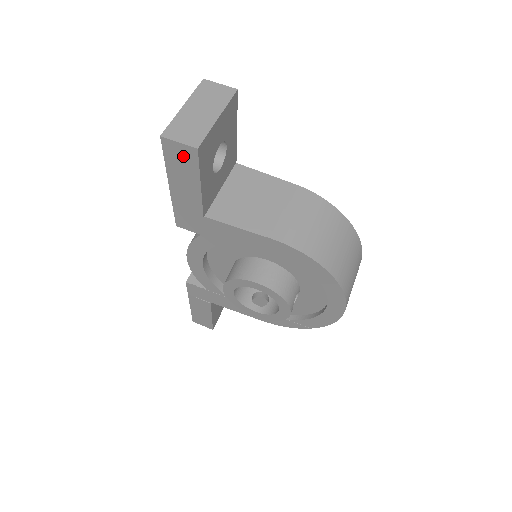
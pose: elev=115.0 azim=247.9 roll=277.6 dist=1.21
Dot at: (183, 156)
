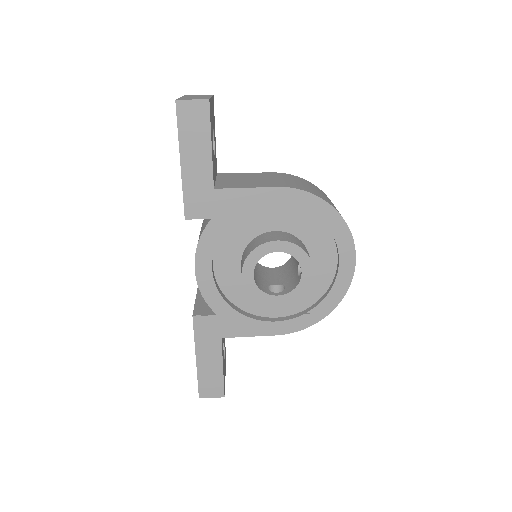
Dot at: (196, 115)
